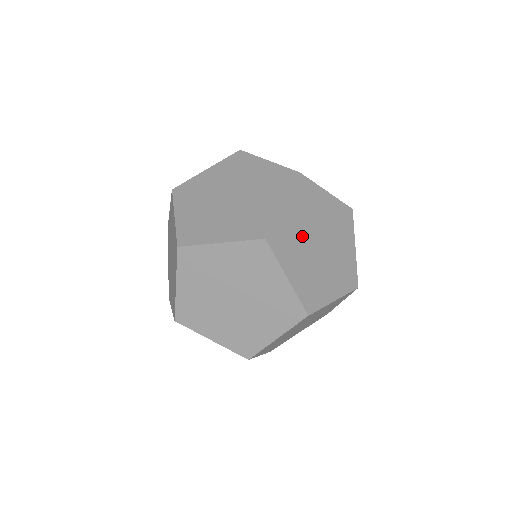
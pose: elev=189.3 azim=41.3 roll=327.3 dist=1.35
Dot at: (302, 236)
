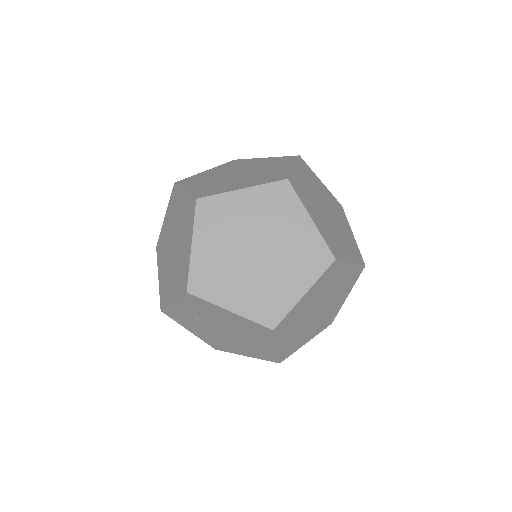
Dot at: (218, 175)
